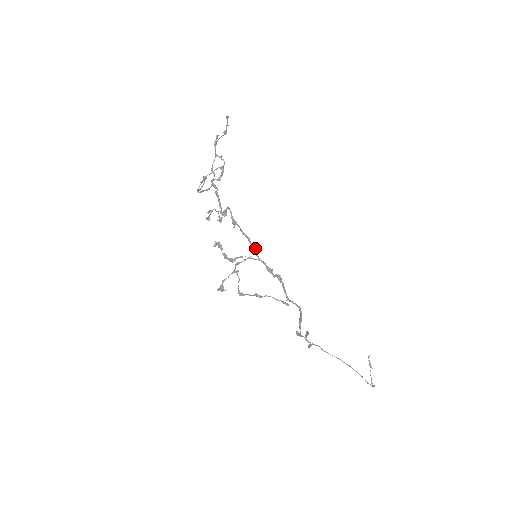
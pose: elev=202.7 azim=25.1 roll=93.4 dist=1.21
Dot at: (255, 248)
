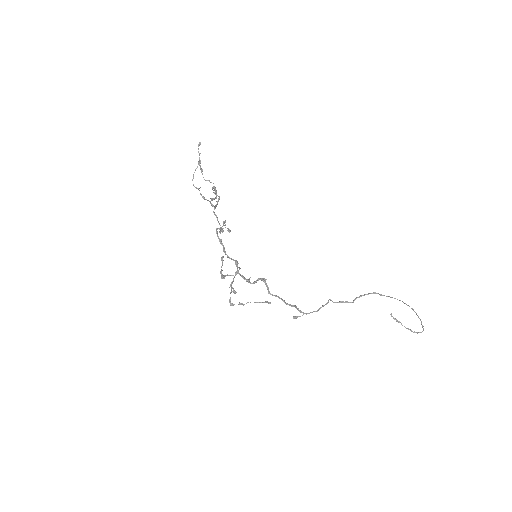
Dot at: (236, 263)
